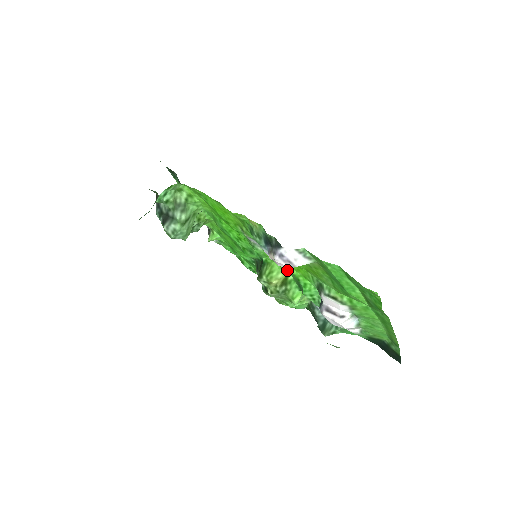
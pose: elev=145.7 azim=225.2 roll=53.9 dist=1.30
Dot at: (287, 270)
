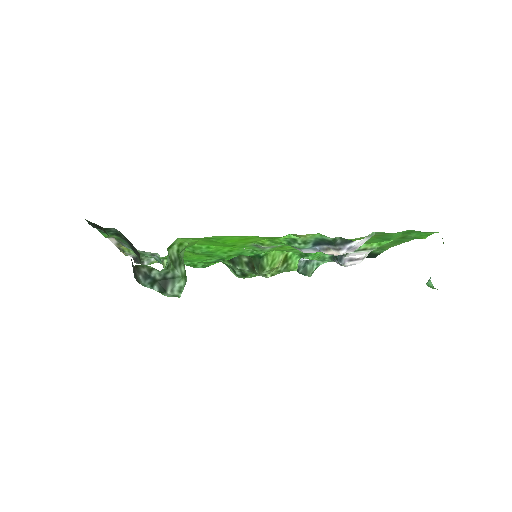
Dot at: (290, 250)
